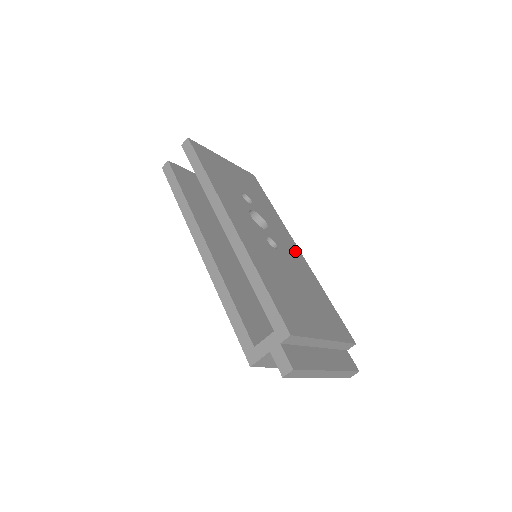
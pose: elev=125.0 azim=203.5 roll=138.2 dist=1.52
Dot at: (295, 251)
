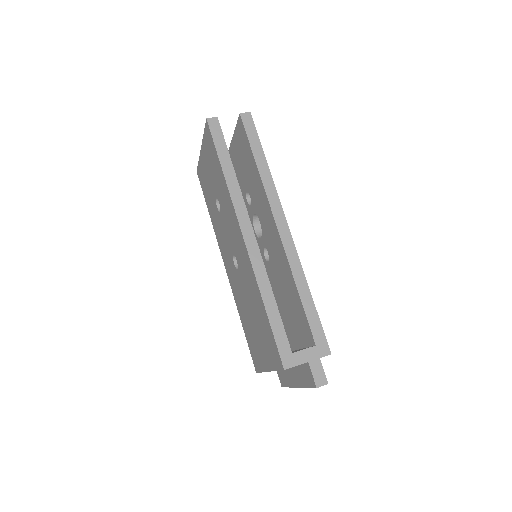
Dot at: occluded
